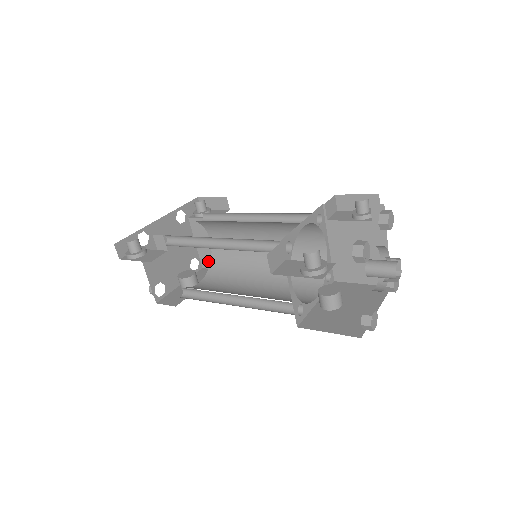
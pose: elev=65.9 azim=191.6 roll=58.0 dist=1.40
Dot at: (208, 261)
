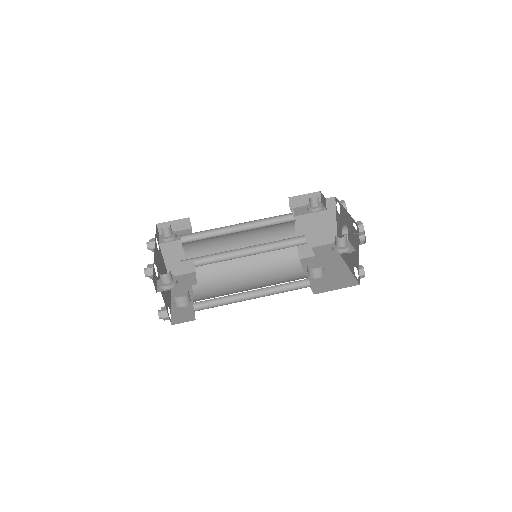
Dot at: occluded
